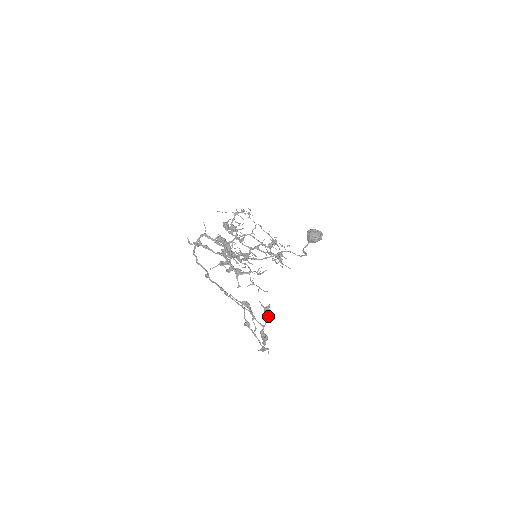
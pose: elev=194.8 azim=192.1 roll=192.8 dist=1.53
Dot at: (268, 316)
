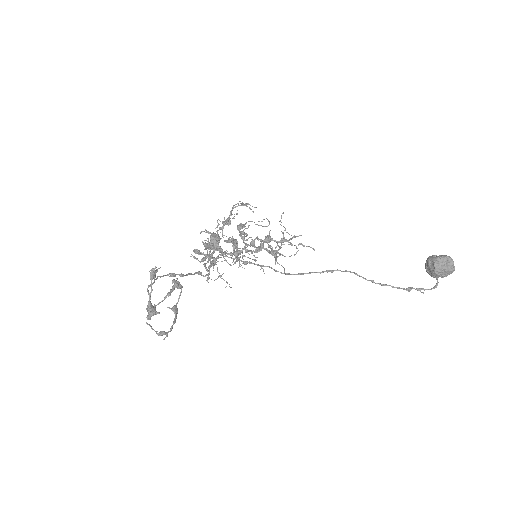
Dot at: (151, 280)
